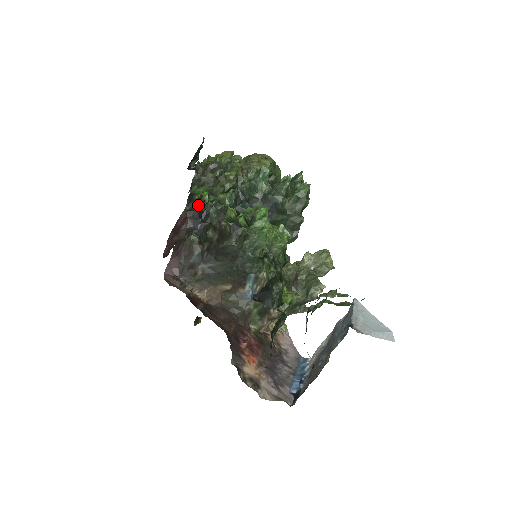
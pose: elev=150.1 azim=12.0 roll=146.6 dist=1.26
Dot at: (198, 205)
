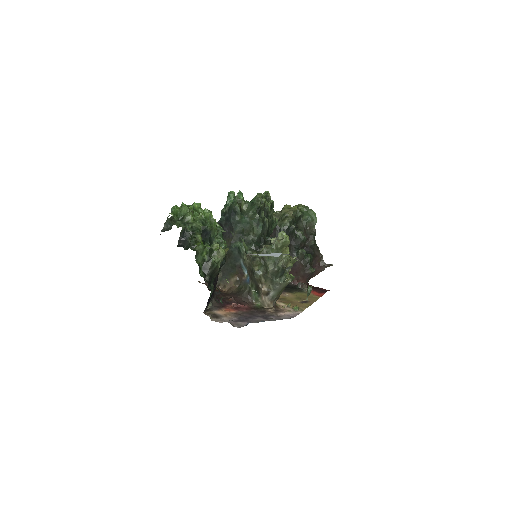
Dot at: occluded
